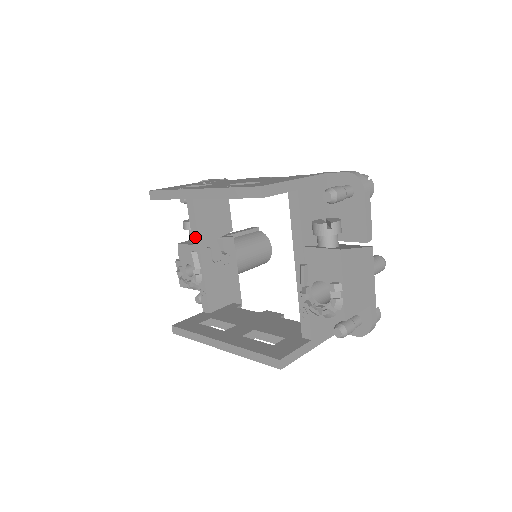
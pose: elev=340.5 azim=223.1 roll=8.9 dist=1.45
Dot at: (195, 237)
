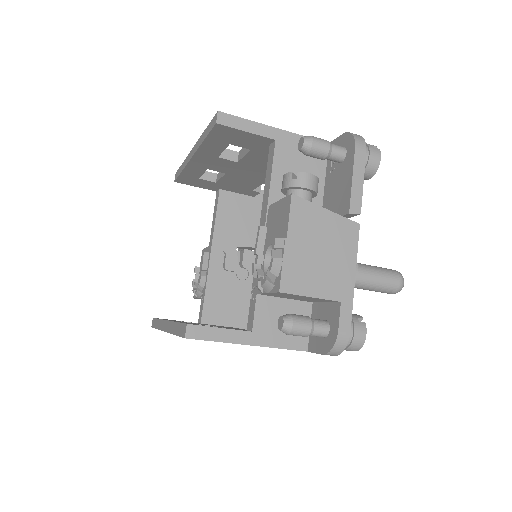
Dot at: (212, 235)
